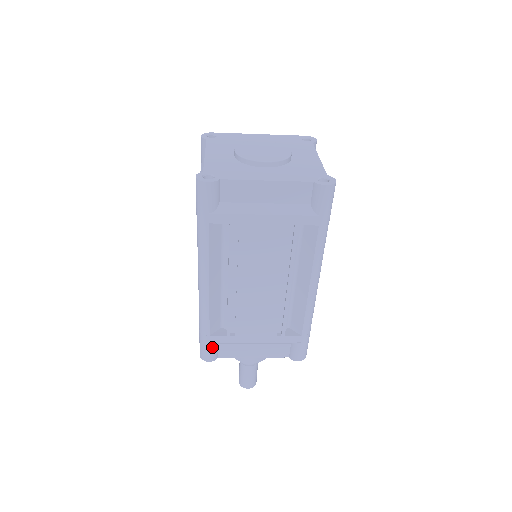
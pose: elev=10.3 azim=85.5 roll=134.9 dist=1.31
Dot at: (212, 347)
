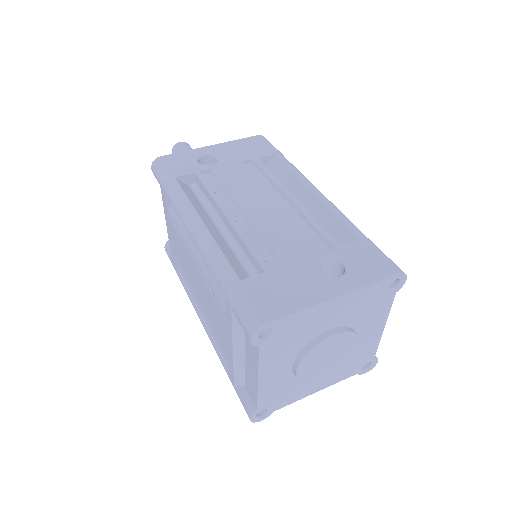
Dot at: occluded
